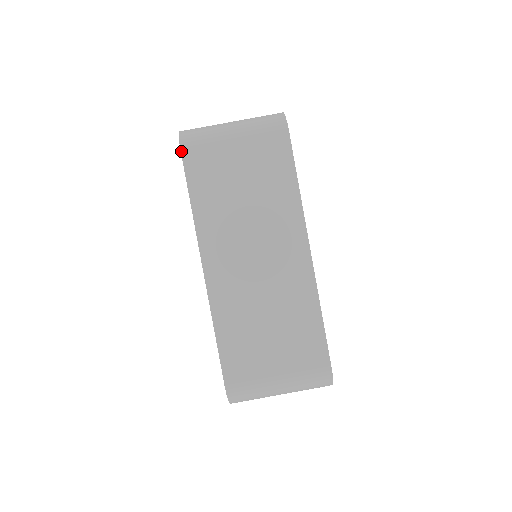
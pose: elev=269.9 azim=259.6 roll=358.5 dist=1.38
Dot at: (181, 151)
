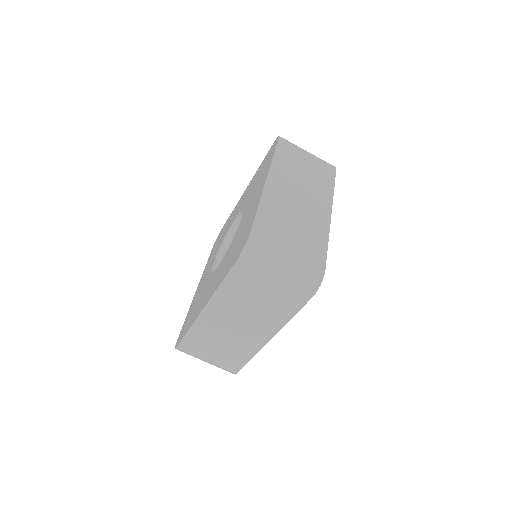
Dot at: (237, 260)
